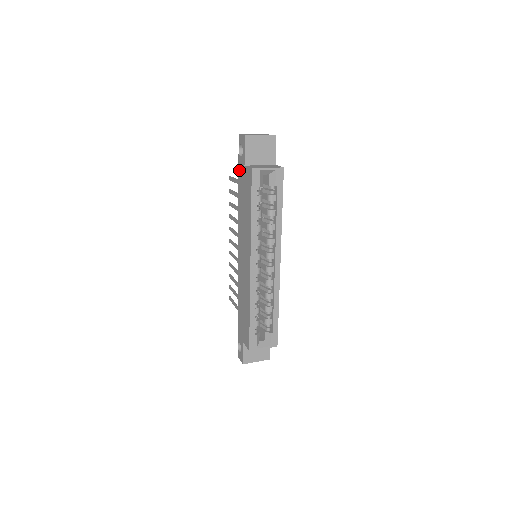
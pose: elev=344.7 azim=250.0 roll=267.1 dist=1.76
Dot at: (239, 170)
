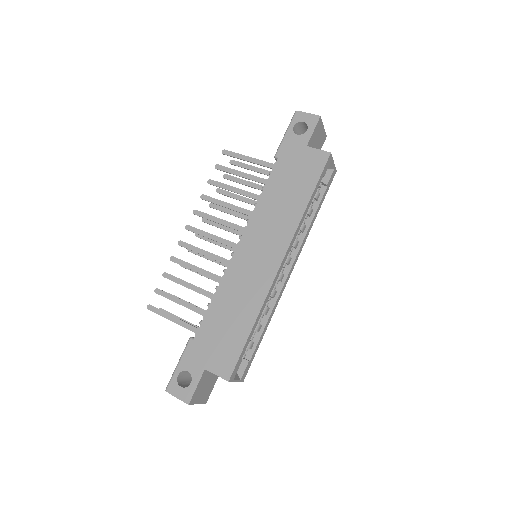
Dot at: (286, 148)
